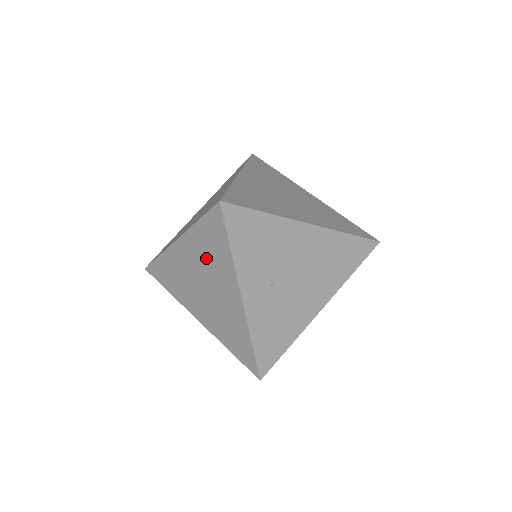
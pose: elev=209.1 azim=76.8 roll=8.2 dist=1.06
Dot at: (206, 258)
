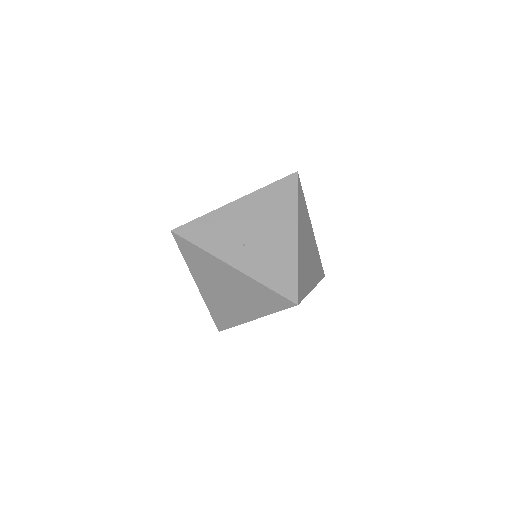
Dot at: (206, 271)
